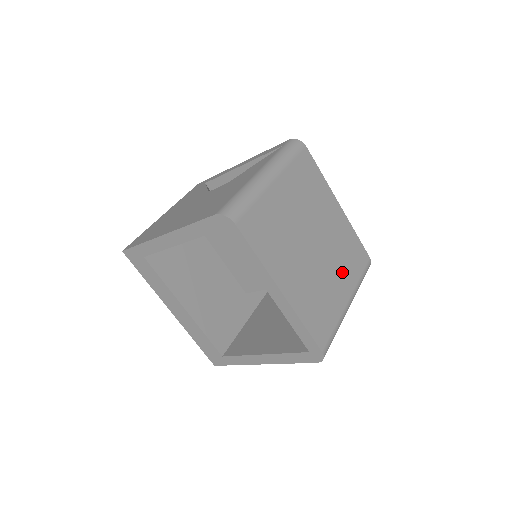
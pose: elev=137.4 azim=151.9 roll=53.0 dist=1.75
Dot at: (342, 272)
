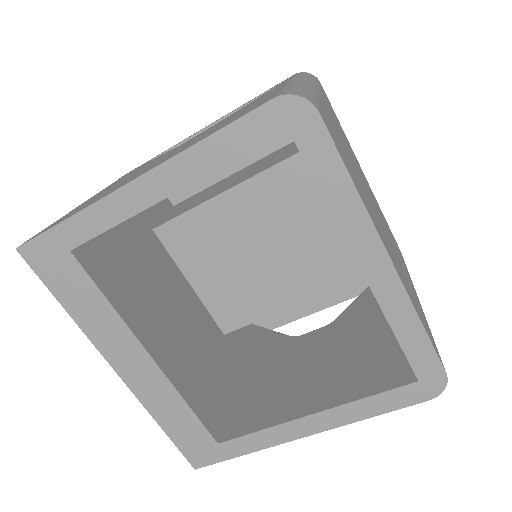
Dot at: occluded
